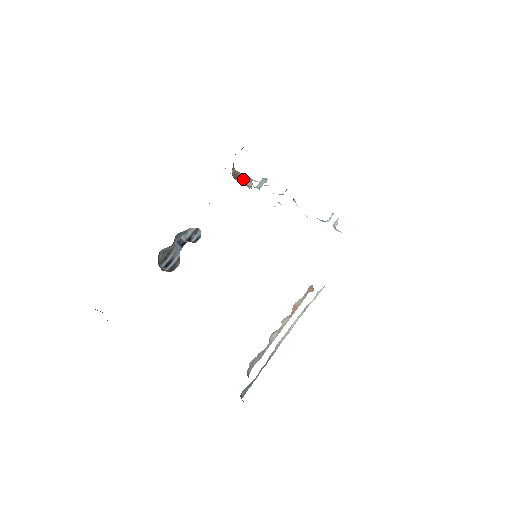
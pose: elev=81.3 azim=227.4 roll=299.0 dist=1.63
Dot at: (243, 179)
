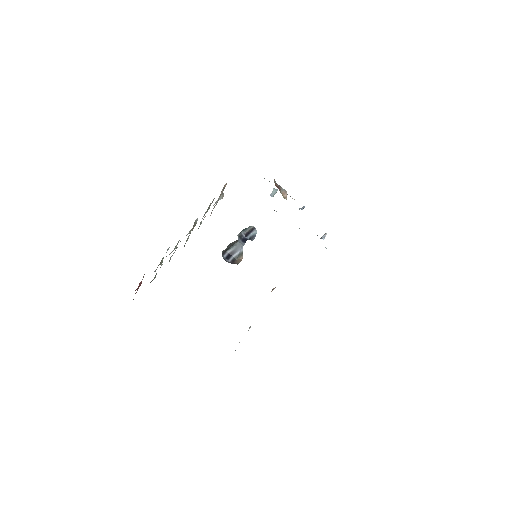
Dot at: occluded
